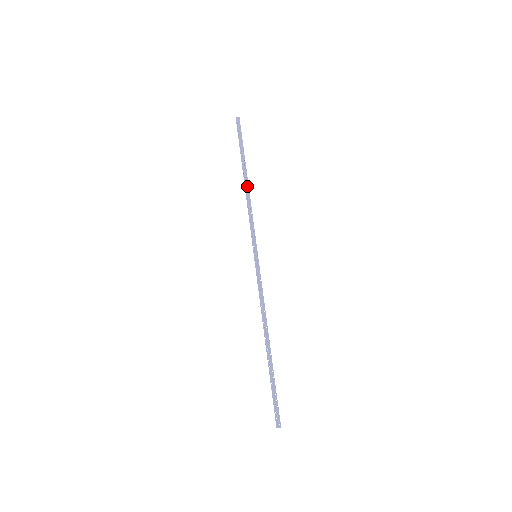
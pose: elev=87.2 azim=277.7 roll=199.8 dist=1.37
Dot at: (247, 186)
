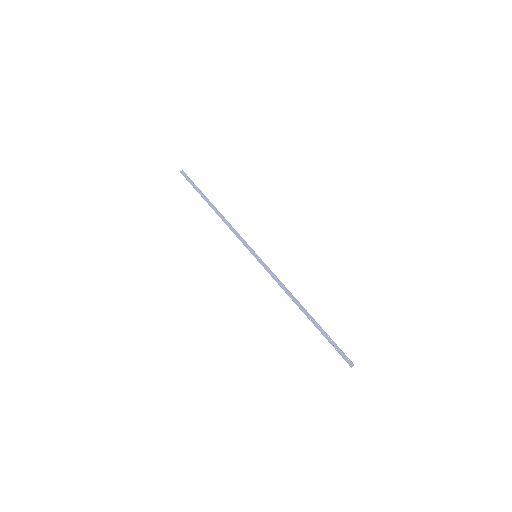
Dot at: (218, 212)
